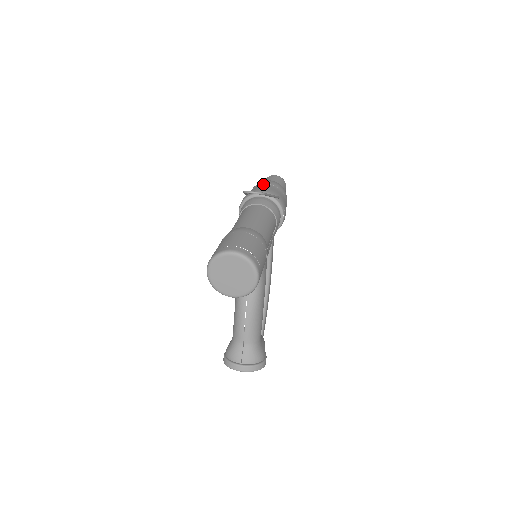
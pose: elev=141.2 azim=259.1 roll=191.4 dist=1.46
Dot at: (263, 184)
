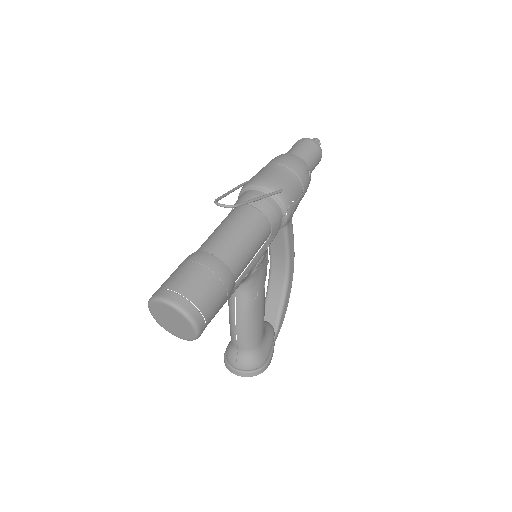
Dot at: (273, 165)
